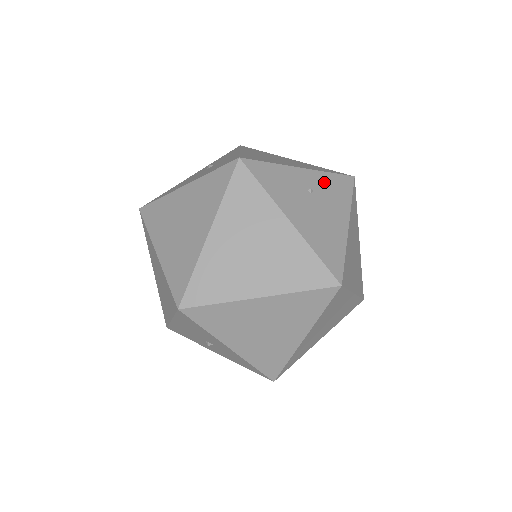
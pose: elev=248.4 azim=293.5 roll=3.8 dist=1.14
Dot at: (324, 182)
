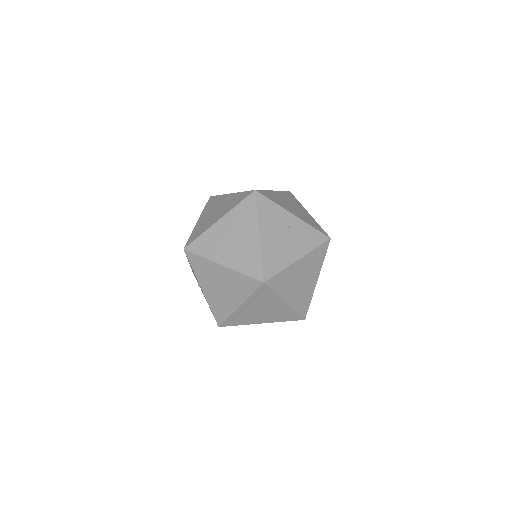
Dot at: (303, 229)
